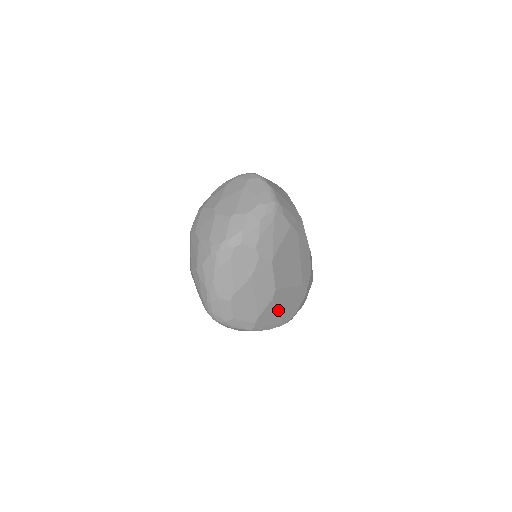
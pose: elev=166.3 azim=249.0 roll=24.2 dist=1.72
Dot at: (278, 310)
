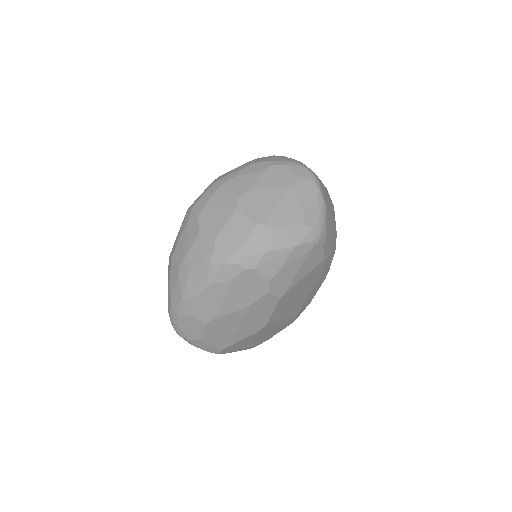
Dot at: (255, 339)
